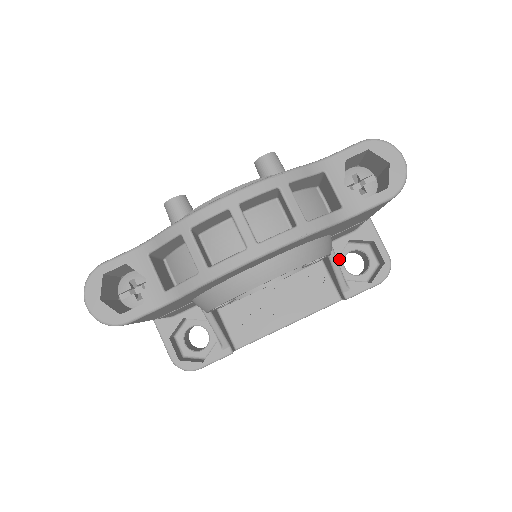
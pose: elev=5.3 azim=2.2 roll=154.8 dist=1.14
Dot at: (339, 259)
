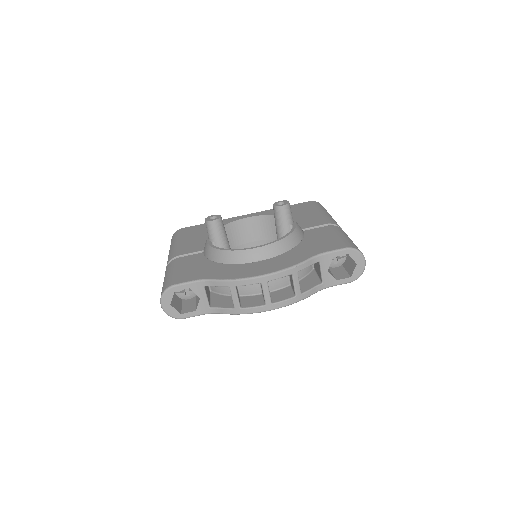
Dot at: occluded
